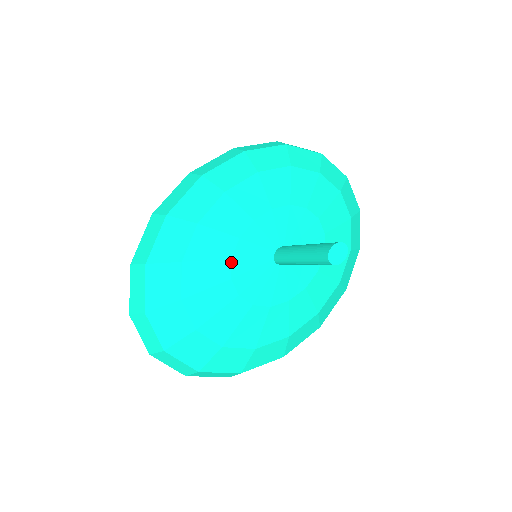
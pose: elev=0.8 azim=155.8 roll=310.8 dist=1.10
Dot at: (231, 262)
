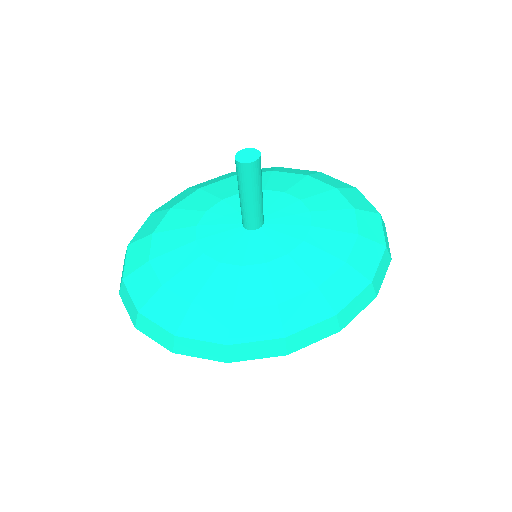
Dot at: (204, 214)
